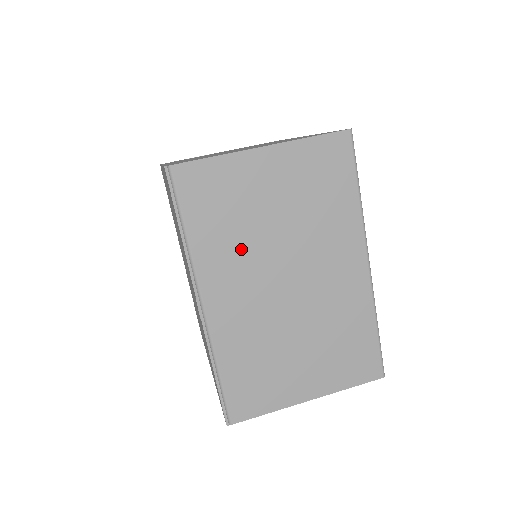
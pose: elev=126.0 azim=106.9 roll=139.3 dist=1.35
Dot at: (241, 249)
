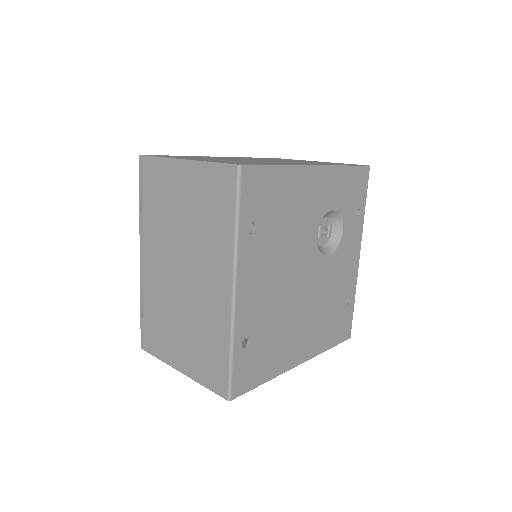
Dot at: (163, 230)
